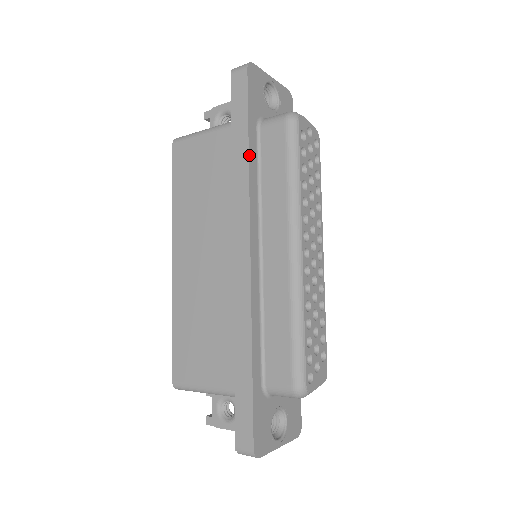
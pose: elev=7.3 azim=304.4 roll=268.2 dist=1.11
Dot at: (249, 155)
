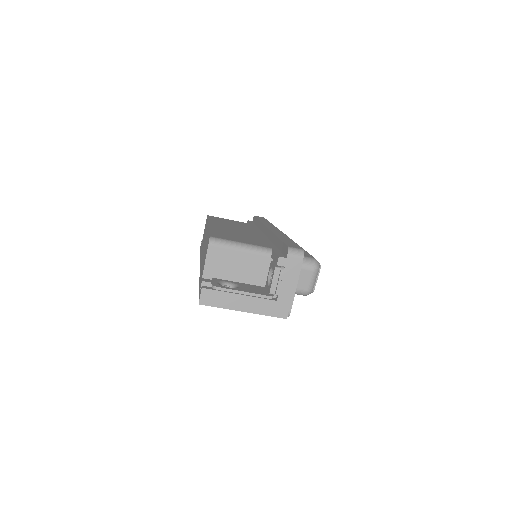
Dot at: occluded
